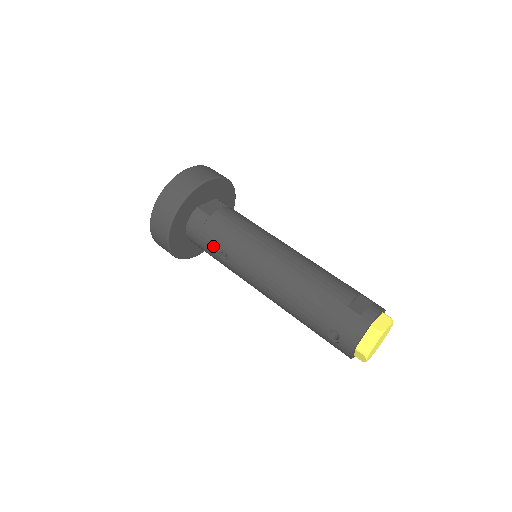
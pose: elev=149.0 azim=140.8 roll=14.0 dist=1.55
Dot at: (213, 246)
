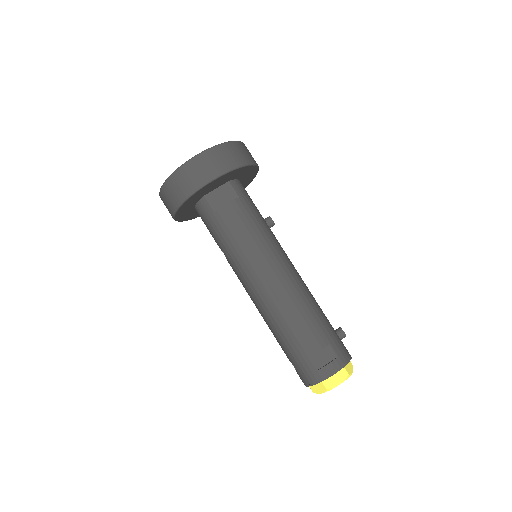
Dot at: (215, 240)
